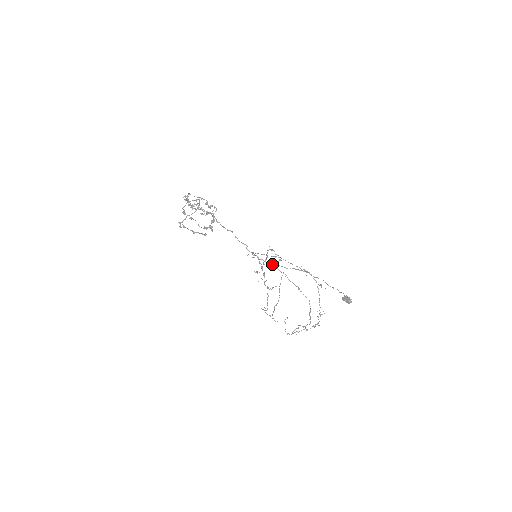
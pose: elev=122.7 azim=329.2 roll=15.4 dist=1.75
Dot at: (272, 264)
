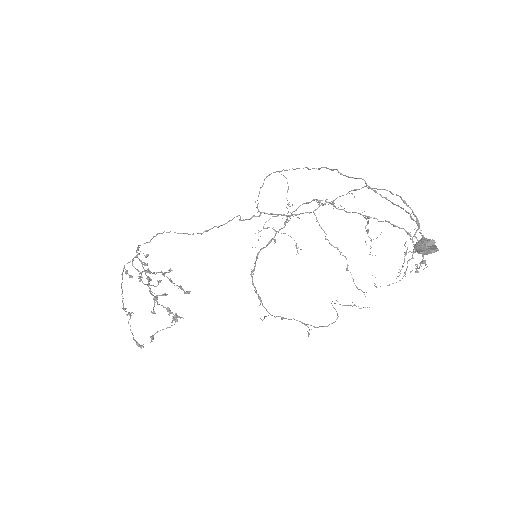
Dot at: occluded
